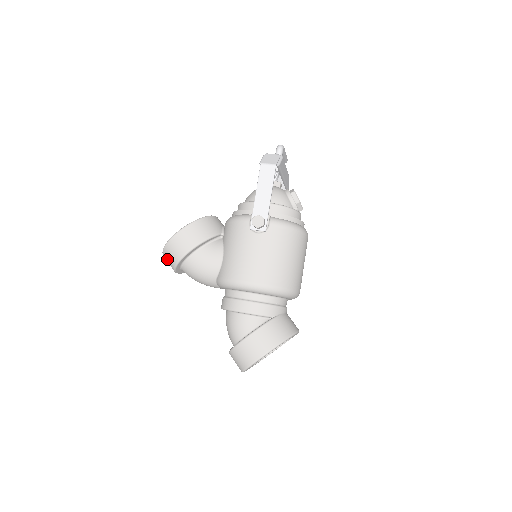
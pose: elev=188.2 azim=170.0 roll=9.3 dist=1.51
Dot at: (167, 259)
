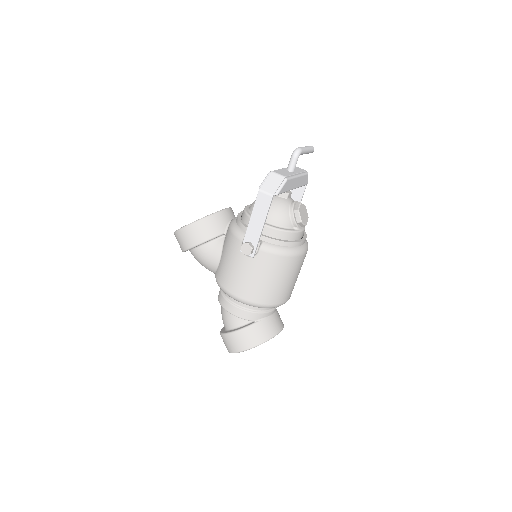
Dot at: occluded
